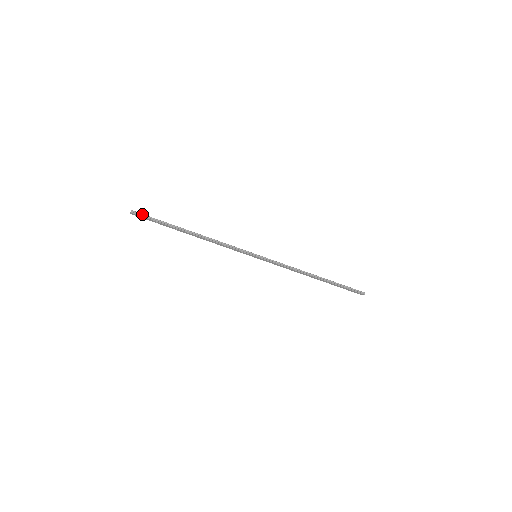
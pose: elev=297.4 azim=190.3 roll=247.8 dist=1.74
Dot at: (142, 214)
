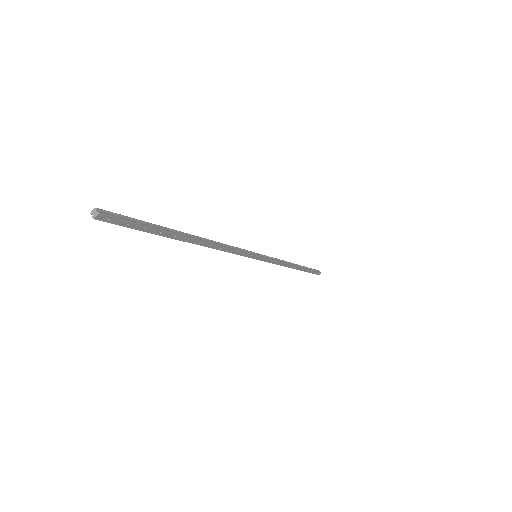
Dot at: (118, 214)
